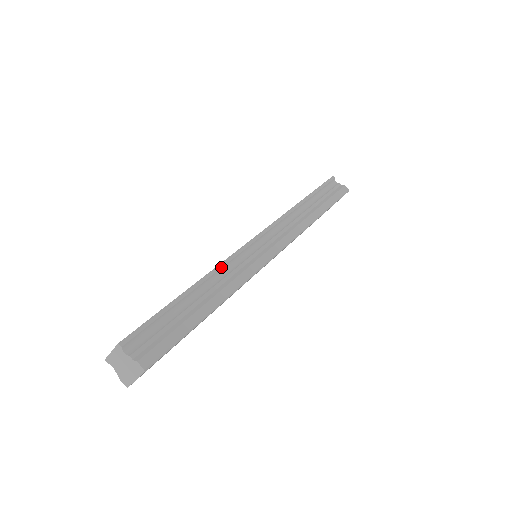
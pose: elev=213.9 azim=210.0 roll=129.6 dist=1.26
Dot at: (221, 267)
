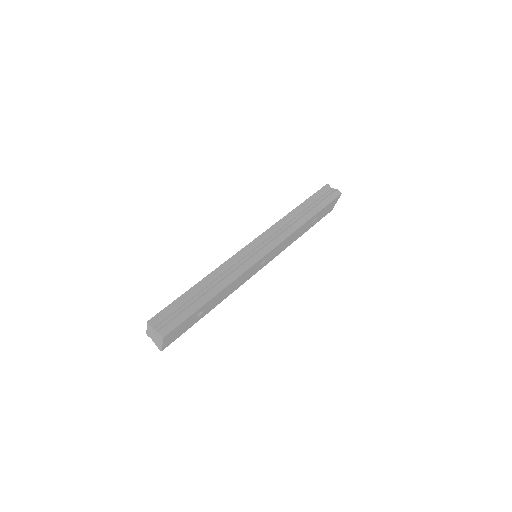
Dot at: (222, 267)
